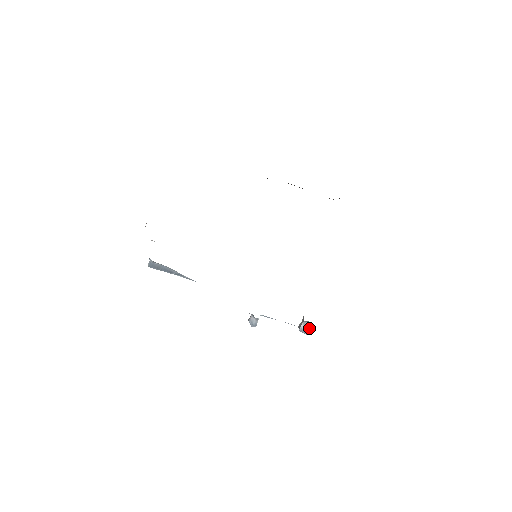
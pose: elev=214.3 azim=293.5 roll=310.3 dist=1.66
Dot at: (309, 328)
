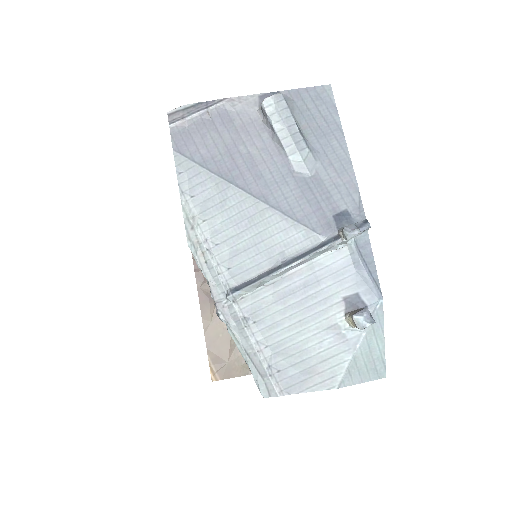
Dot at: occluded
